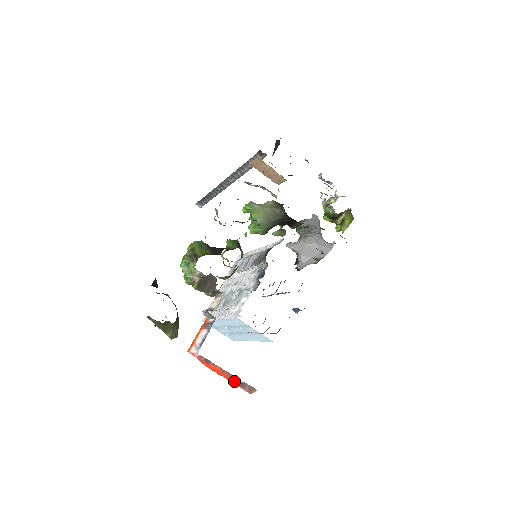
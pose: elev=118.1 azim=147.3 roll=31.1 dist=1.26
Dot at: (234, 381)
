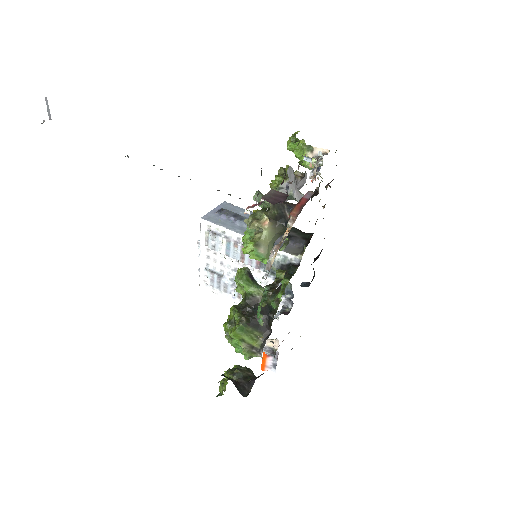
Dot at: occluded
